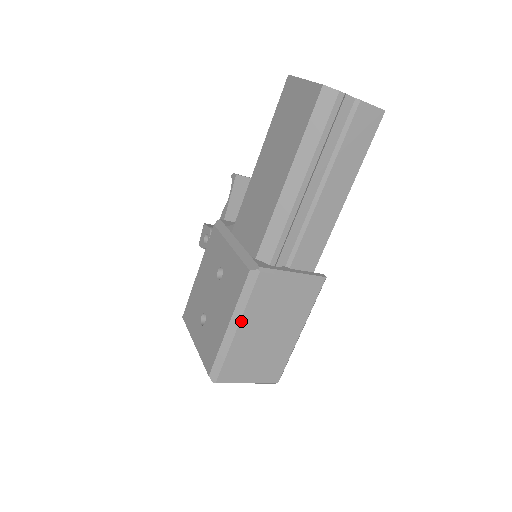
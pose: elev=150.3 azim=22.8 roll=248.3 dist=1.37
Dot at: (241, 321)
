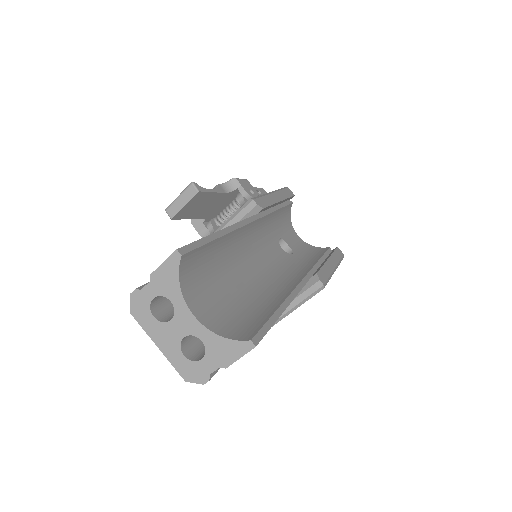
Dot at: occluded
